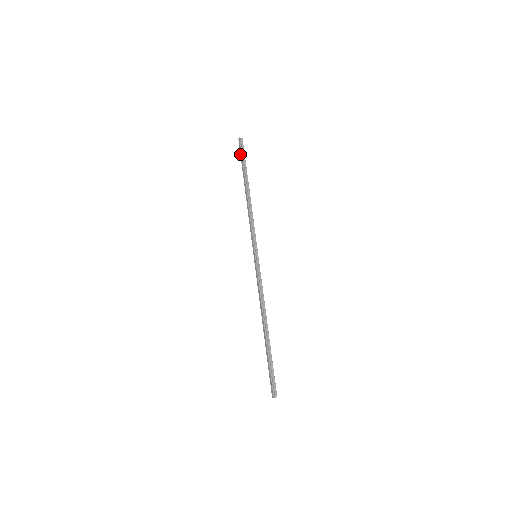
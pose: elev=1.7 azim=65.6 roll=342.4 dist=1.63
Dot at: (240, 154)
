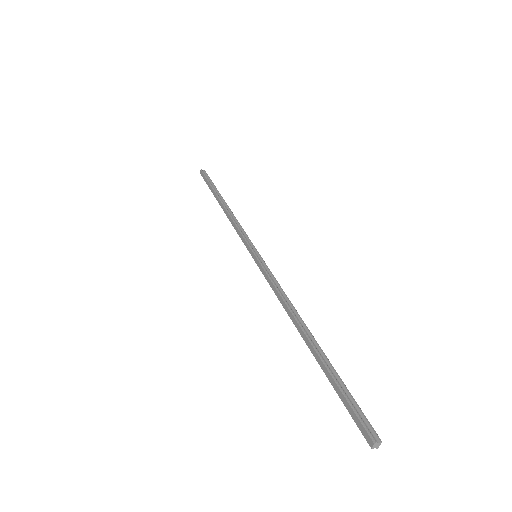
Dot at: occluded
